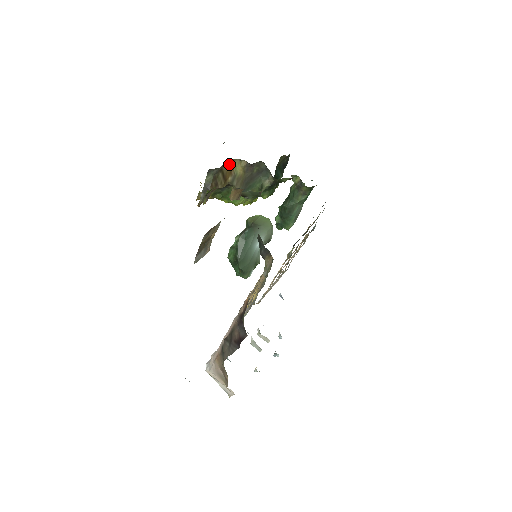
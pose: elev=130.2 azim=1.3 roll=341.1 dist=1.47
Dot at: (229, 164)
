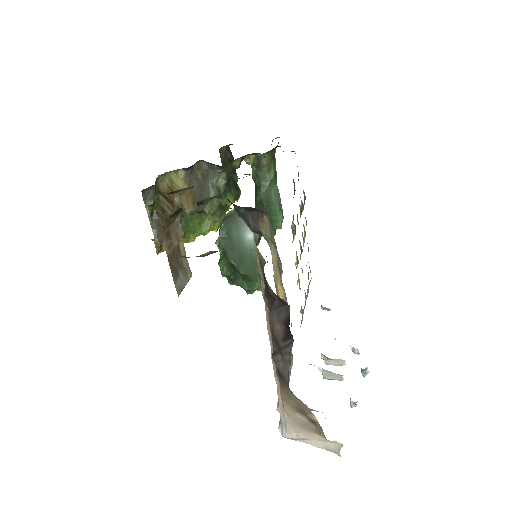
Dot at: (165, 182)
